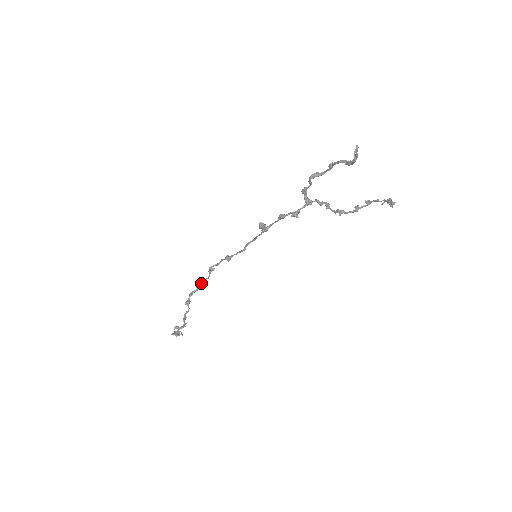
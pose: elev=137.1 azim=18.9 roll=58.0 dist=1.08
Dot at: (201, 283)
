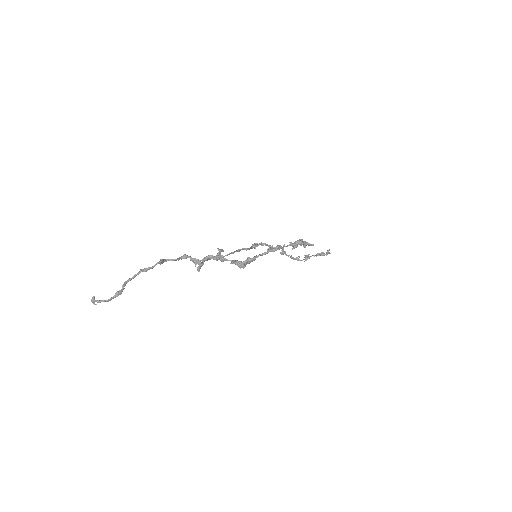
Dot at: (269, 249)
